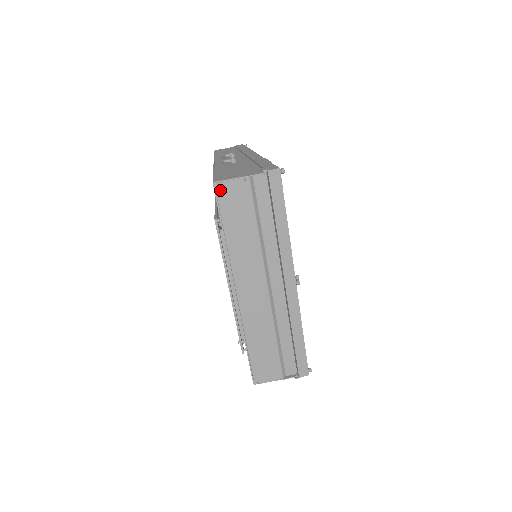
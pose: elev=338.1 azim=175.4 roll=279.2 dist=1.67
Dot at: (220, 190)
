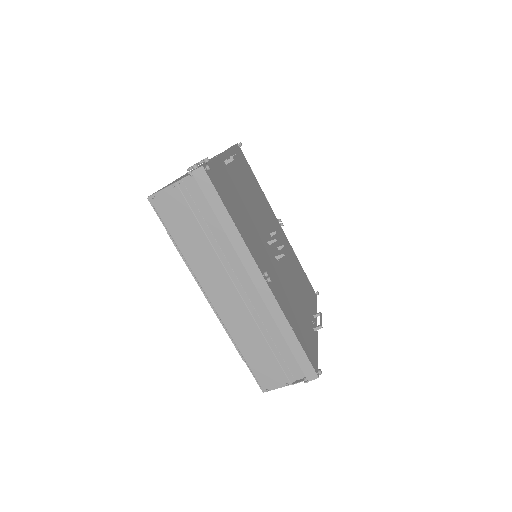
Dot at: (156, 203)
